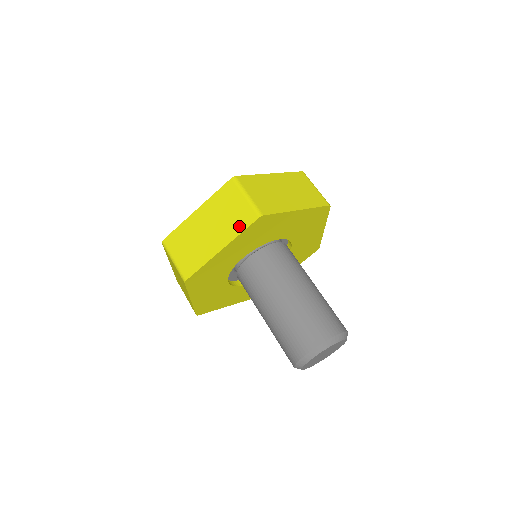
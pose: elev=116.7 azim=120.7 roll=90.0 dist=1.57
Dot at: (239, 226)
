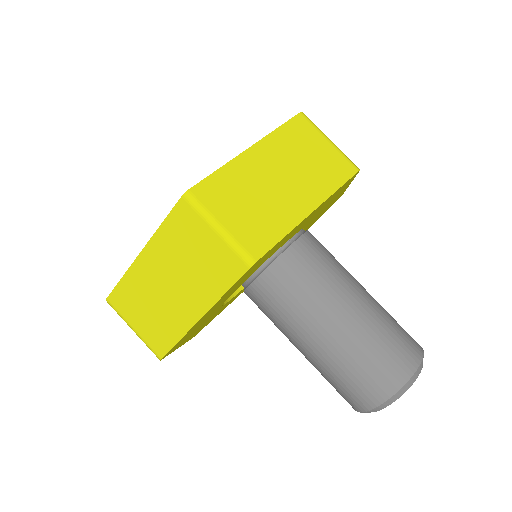
Dot at: (332, 180)
